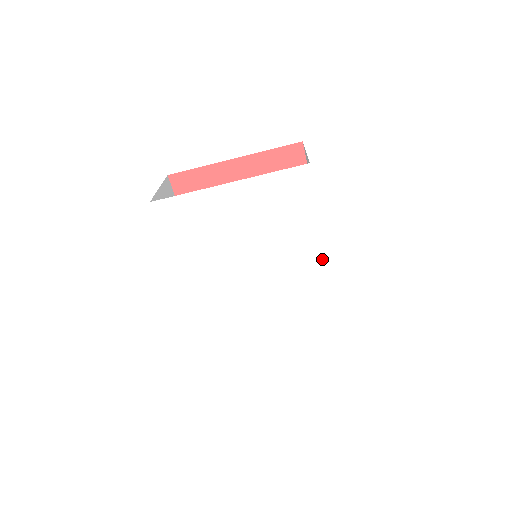
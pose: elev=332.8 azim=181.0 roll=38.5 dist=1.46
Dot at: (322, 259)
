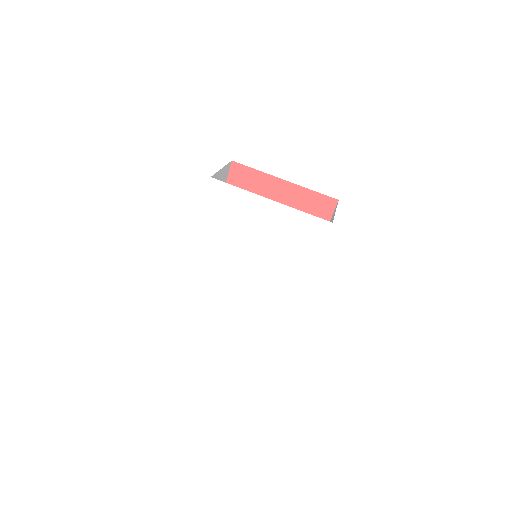
Dot at: (299, 288)
